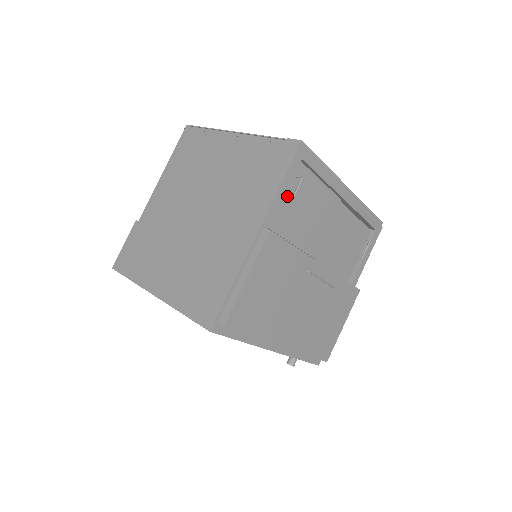
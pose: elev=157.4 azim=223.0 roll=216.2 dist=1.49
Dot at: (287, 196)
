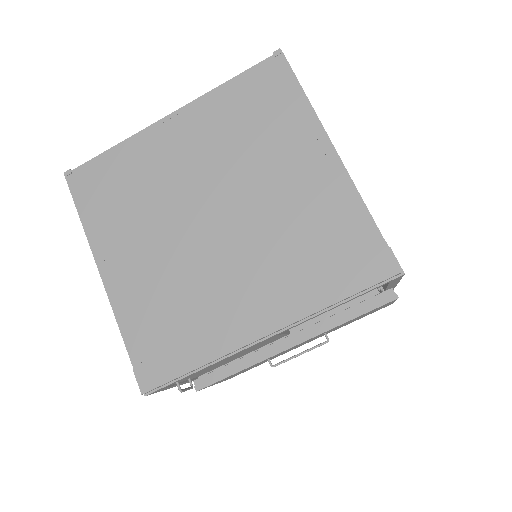
Dot at: (187, 379)
